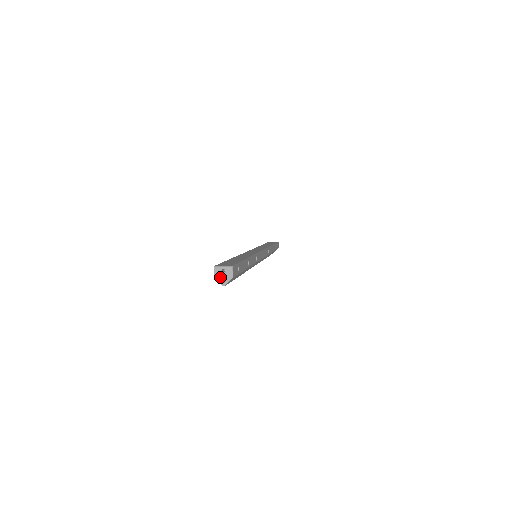
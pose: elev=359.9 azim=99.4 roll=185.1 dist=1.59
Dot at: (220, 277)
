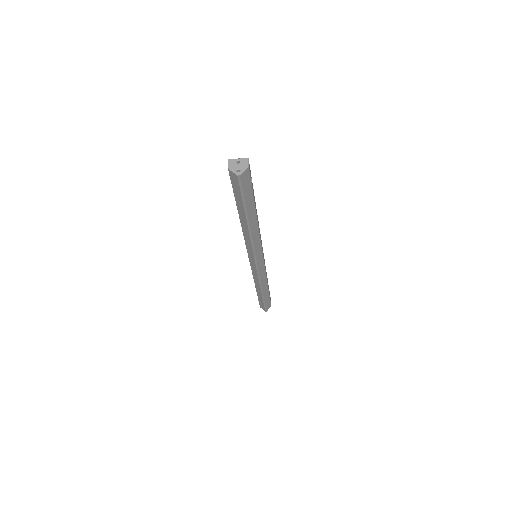
Dot at: (235, 168)
